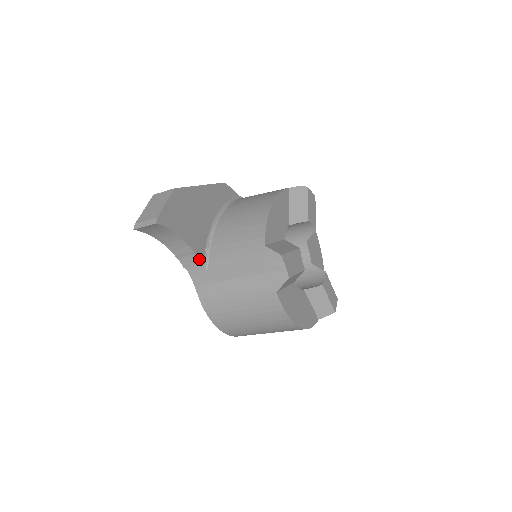
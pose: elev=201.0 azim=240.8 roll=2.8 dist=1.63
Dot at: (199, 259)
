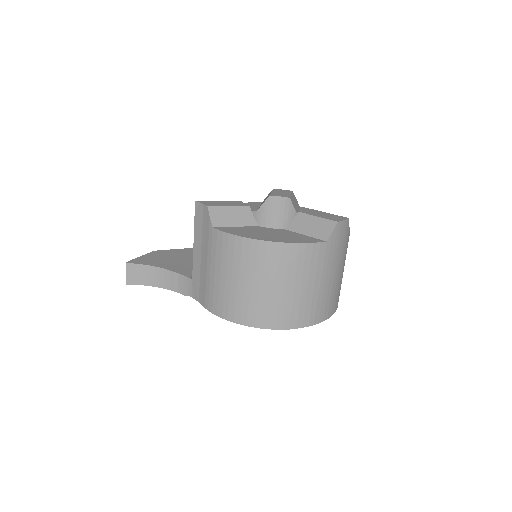
Dot at: (184, 275)
